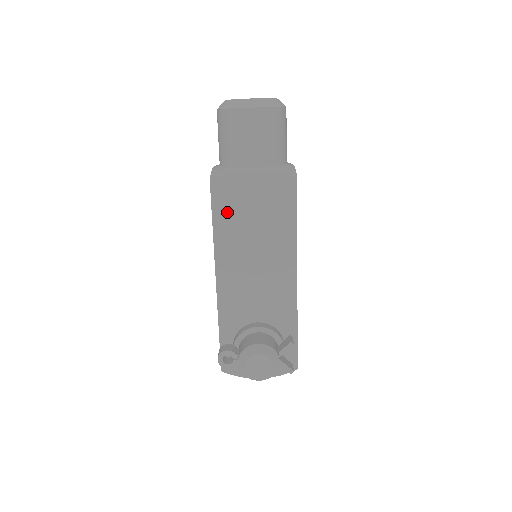
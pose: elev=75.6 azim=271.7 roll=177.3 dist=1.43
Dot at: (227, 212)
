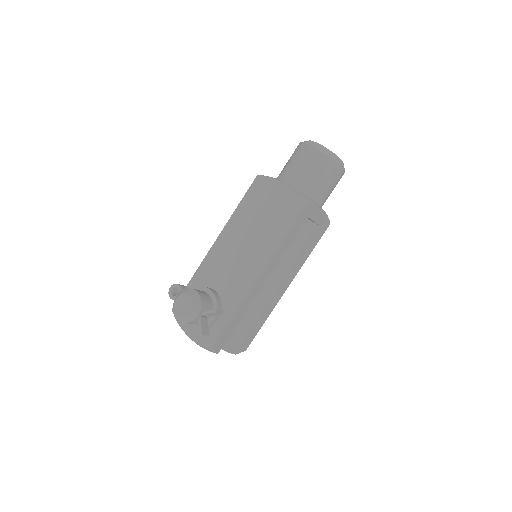
Dot at: (252, 201)
